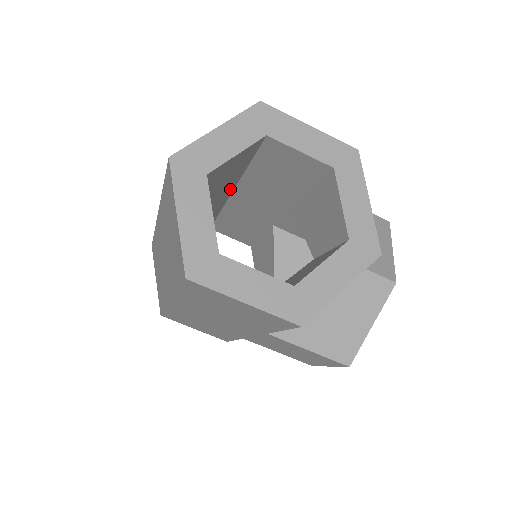
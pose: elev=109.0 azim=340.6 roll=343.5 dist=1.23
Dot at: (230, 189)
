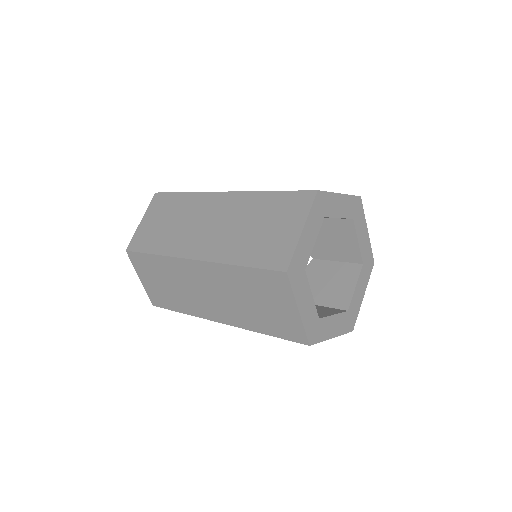
Dot at: occluded
